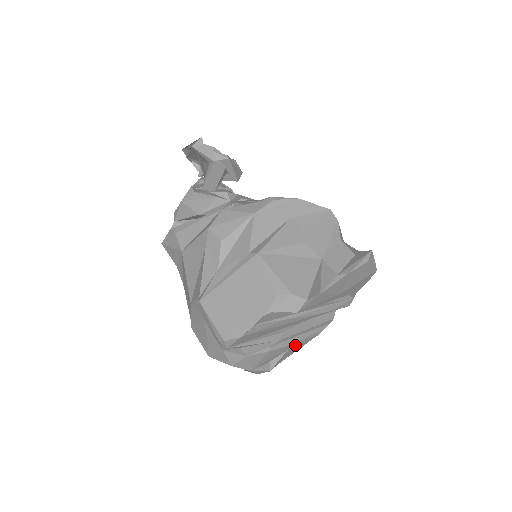
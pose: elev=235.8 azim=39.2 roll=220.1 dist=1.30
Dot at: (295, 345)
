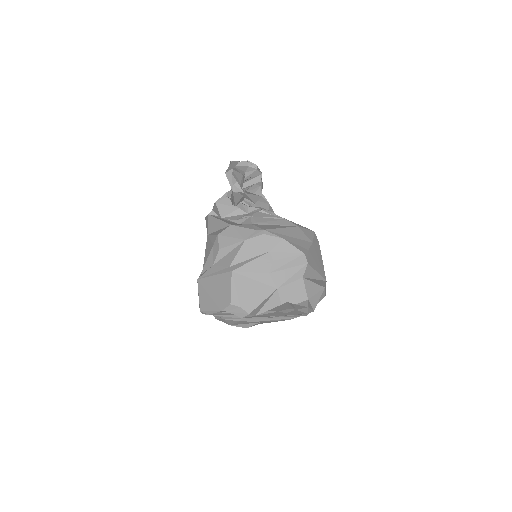
Dot at: (266, 321)
